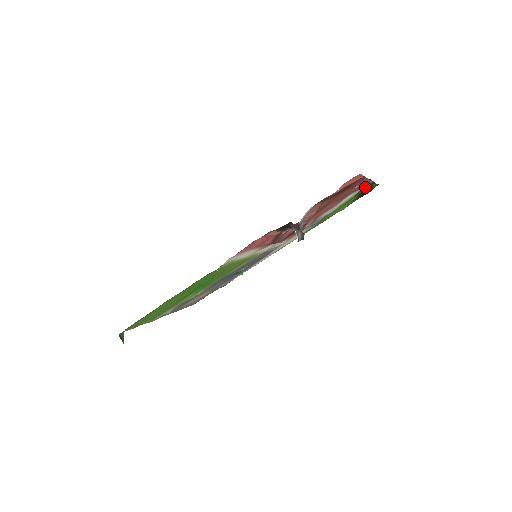
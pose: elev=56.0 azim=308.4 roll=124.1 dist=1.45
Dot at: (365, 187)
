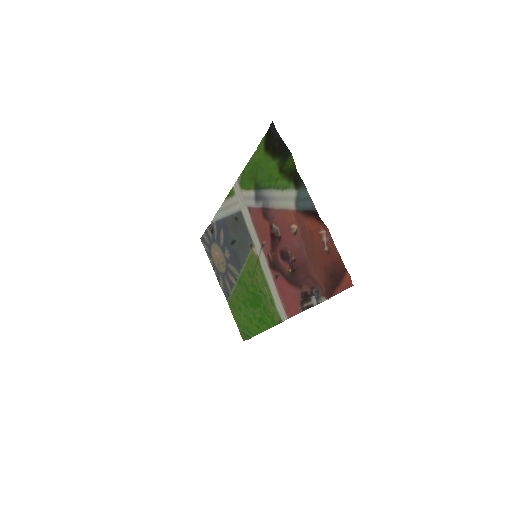
Dot at: (290, 176)
